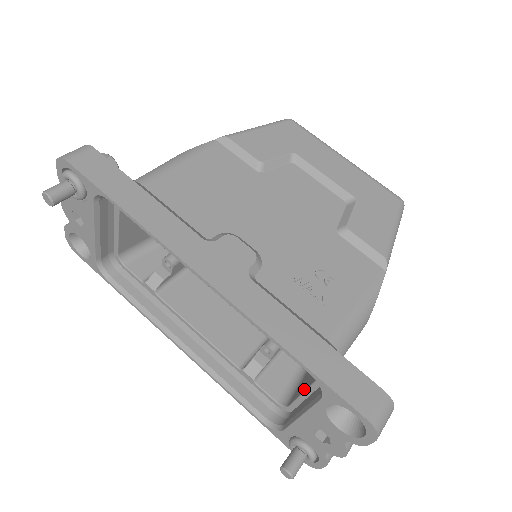
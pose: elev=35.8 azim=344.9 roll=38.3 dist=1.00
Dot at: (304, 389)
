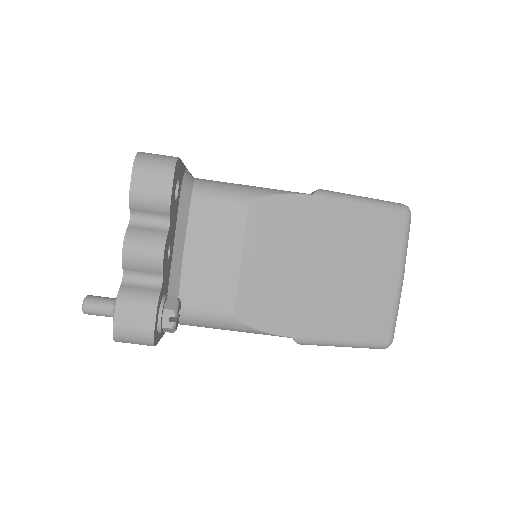
Dot at: occluded
